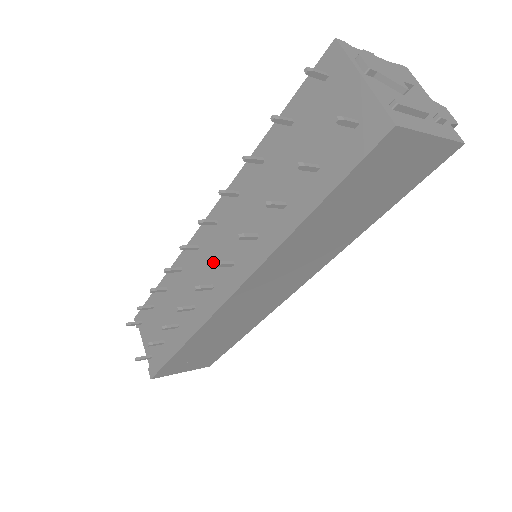
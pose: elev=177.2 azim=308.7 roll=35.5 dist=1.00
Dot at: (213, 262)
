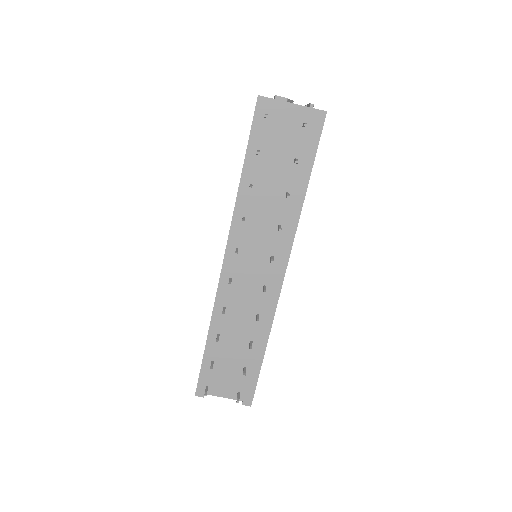
Dot at: (253, 273)
